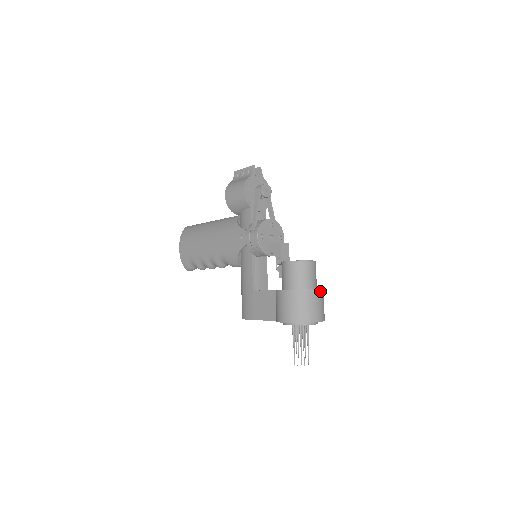
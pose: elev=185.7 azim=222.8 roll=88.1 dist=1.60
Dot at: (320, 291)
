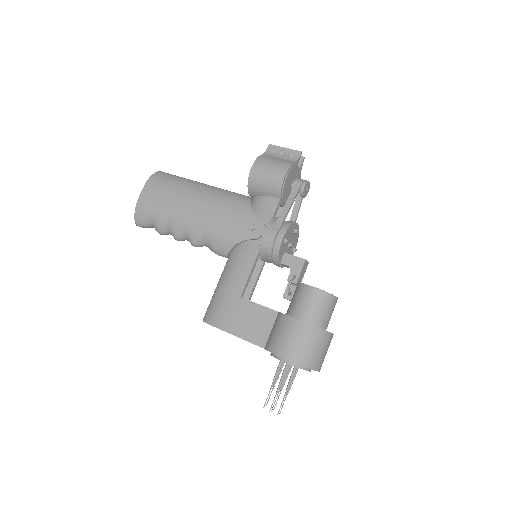
Dot at: occluded
